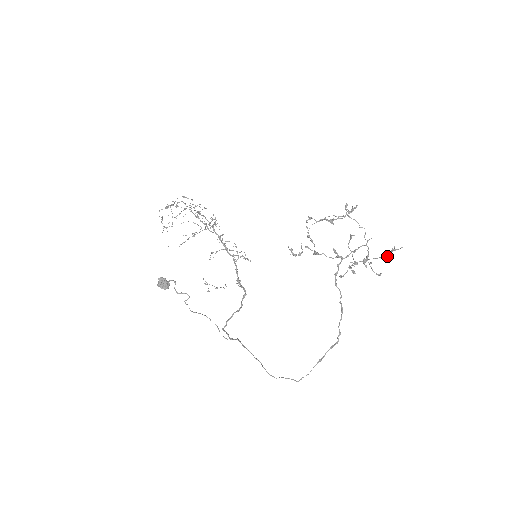
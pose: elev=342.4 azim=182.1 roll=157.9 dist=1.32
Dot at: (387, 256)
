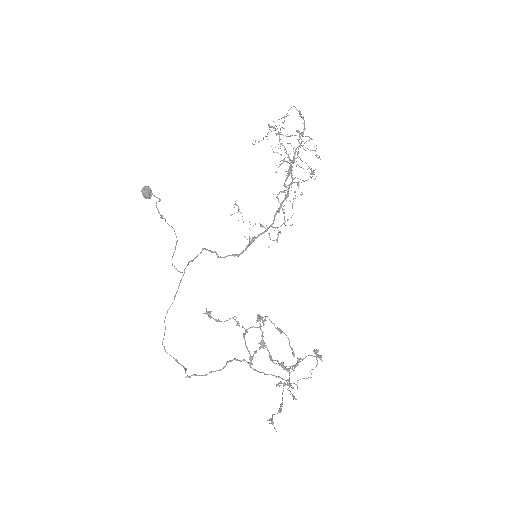
Dot at: occluded
